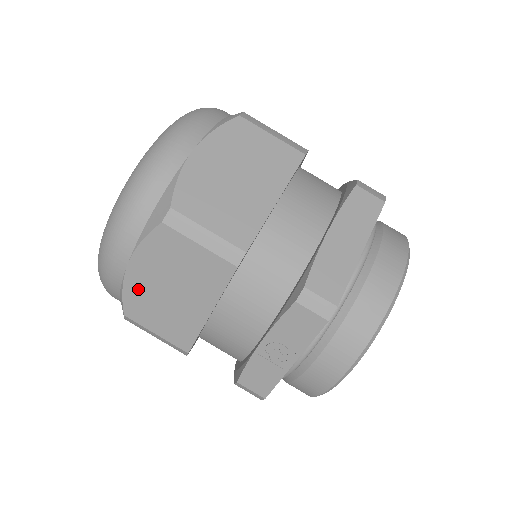
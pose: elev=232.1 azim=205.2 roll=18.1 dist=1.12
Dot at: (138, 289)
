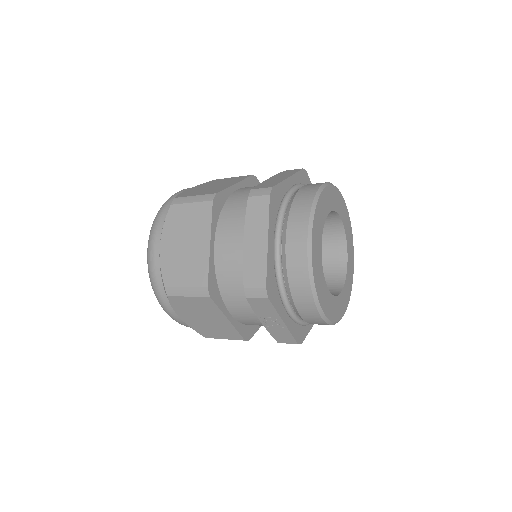
Dot at: (195, 325)
